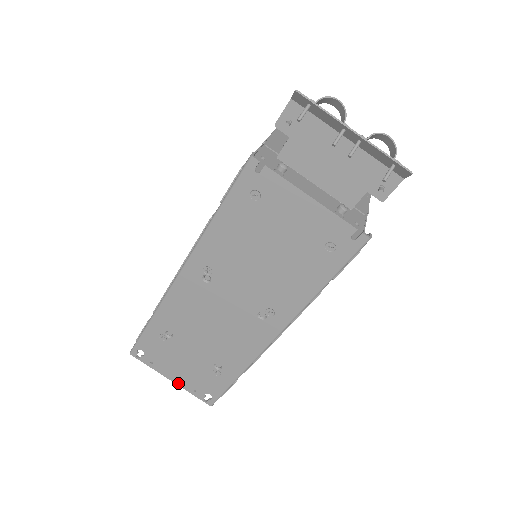
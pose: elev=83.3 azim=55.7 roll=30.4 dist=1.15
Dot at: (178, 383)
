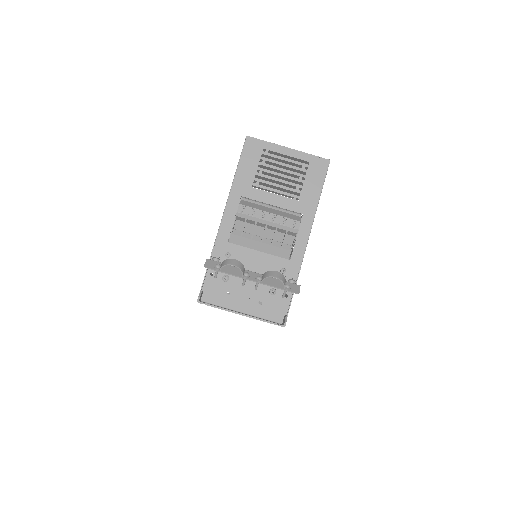
Dot at: occluded
